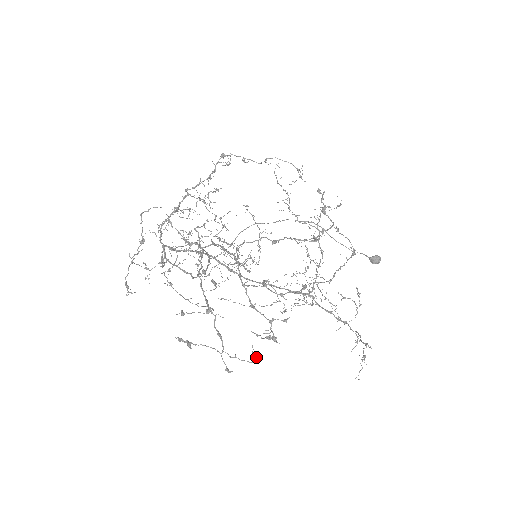
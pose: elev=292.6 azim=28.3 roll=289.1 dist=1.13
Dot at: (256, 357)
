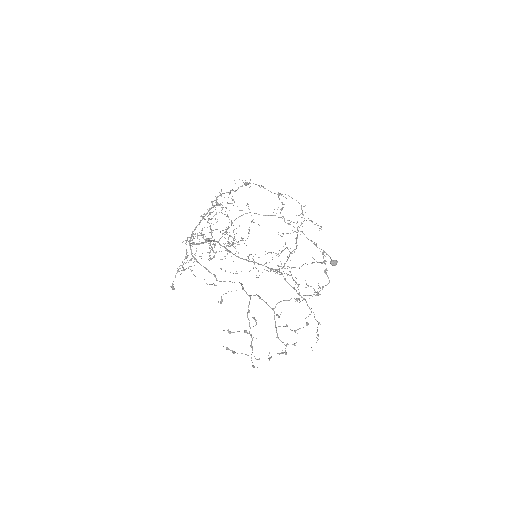
Dot at: (270, 358)
